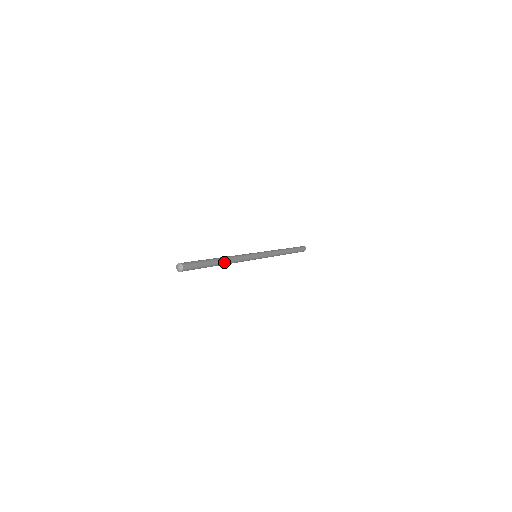
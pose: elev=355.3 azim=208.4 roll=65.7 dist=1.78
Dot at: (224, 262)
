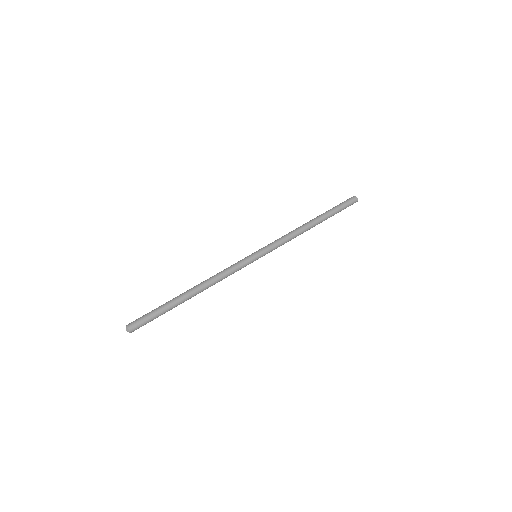
Dot at: occluded
